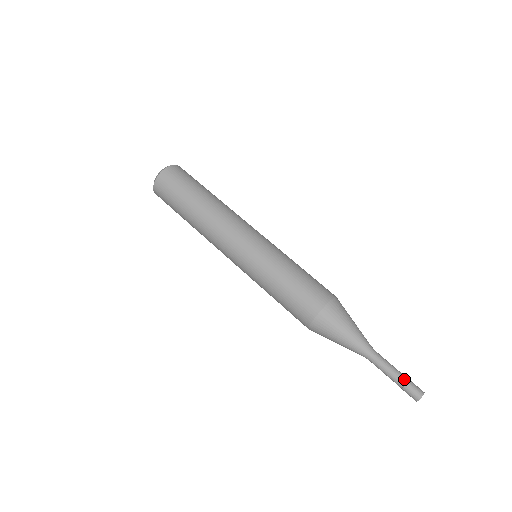
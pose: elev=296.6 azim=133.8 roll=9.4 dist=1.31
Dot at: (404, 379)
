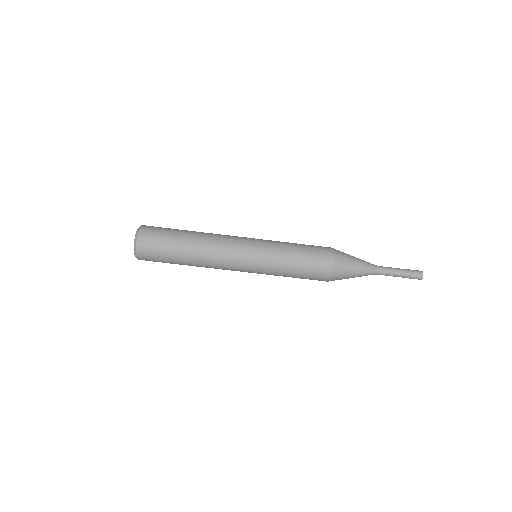
Dot at: (406, 277)
